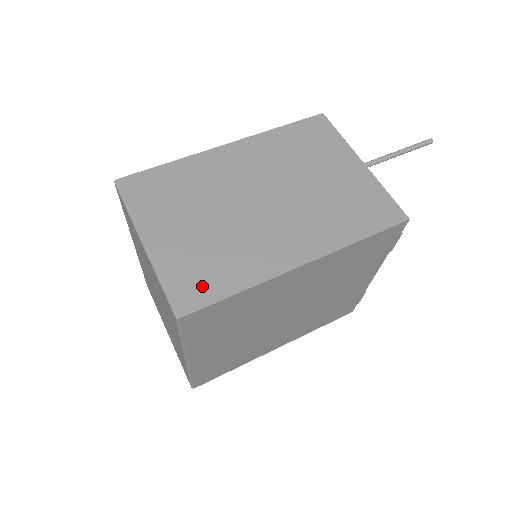
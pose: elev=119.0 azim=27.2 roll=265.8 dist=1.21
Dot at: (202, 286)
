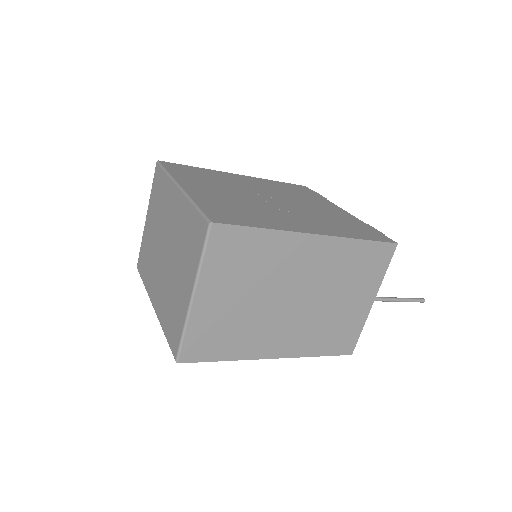
Dot at: (207, 348)
